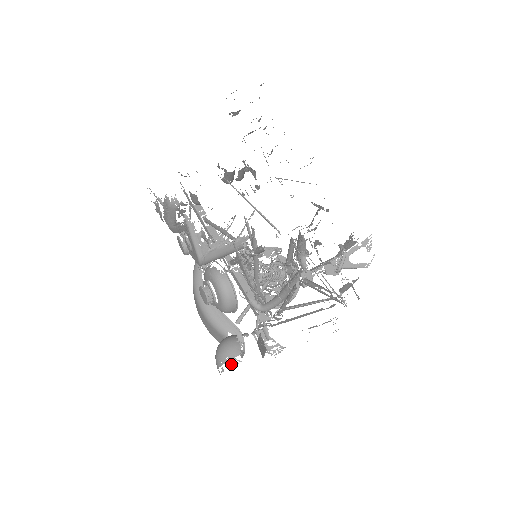
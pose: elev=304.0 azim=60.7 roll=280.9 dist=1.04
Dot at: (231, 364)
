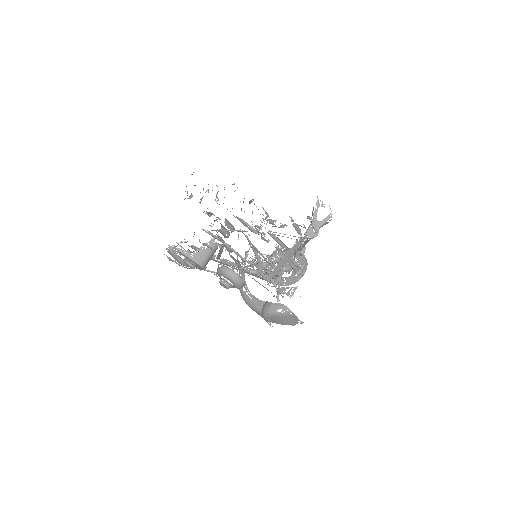
Dot at: occluded
